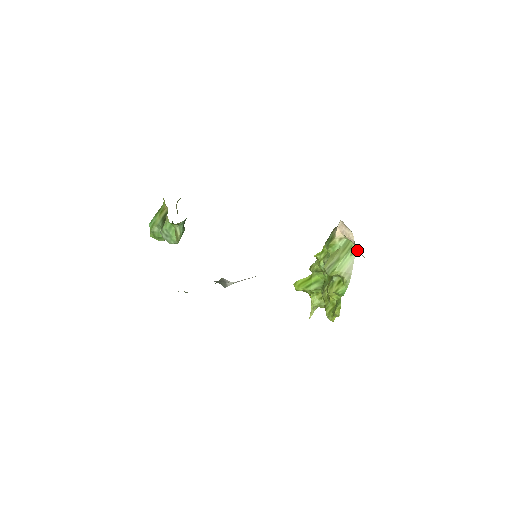
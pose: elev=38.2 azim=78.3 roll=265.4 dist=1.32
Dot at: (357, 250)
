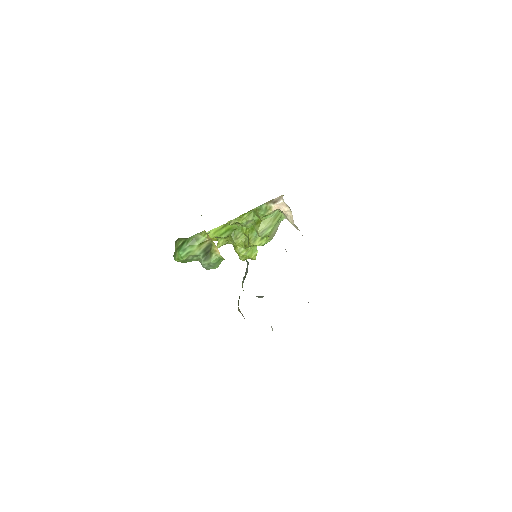
Dot at: (293, 224)
